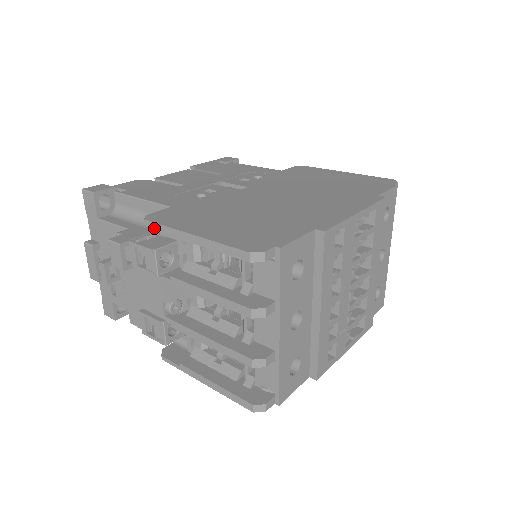
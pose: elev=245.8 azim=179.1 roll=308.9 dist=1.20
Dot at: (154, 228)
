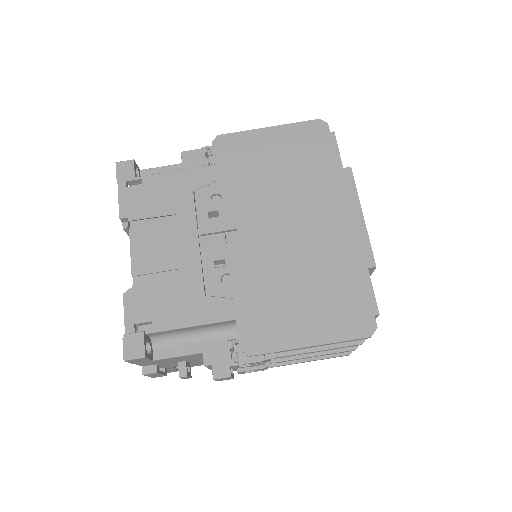
Dot at: (222, 335)
